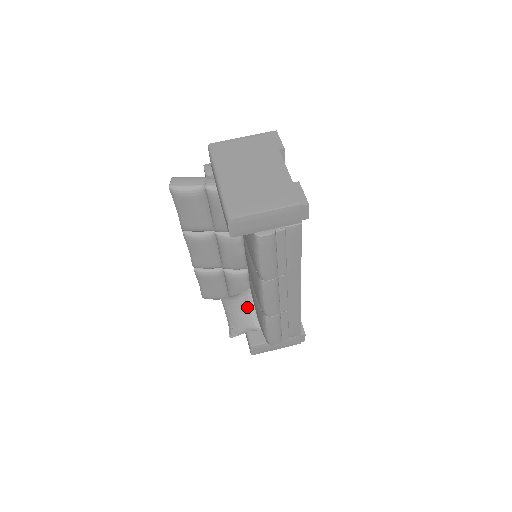
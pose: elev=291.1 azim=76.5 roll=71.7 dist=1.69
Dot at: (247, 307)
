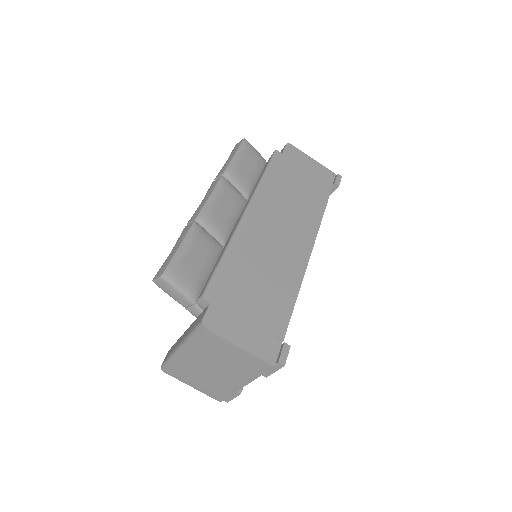
Dot at: occluded
